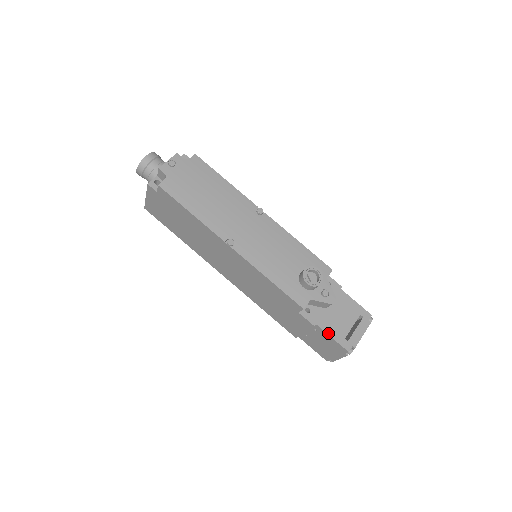
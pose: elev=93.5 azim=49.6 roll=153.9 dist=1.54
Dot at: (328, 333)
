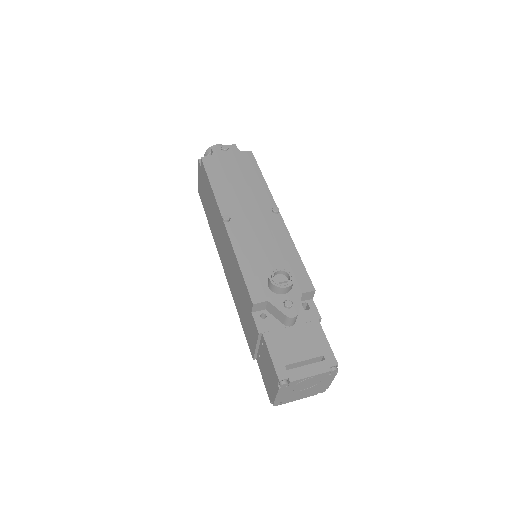
Dot at: (269, 349)
